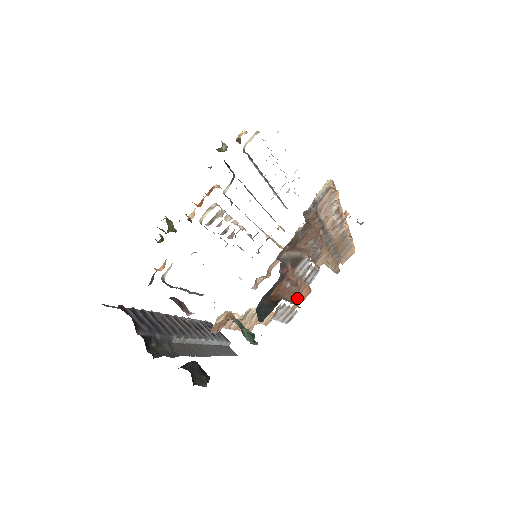
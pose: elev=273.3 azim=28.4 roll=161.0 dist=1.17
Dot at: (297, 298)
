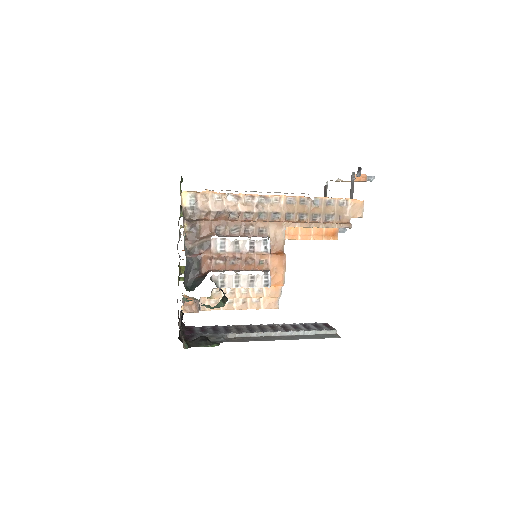
Dot at: (265, 266)
